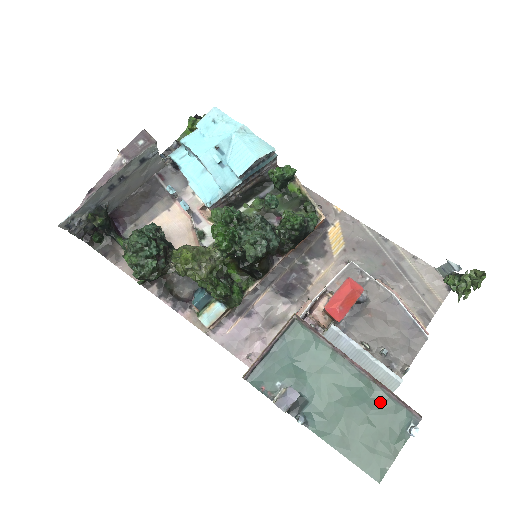
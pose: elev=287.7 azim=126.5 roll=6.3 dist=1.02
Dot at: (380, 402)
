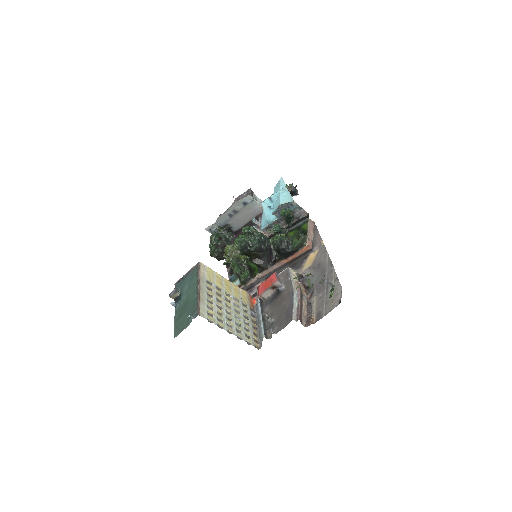
Dot at: (194, 305)
